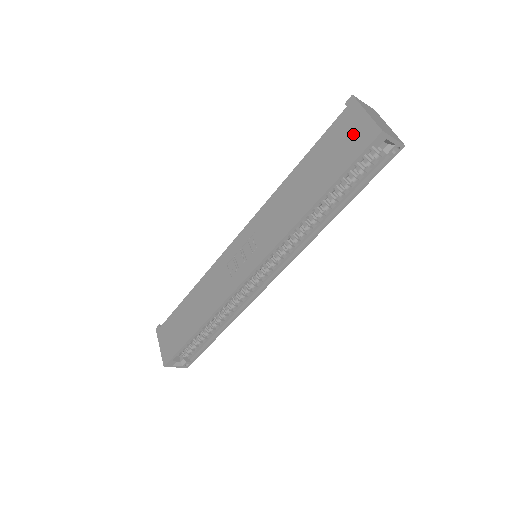
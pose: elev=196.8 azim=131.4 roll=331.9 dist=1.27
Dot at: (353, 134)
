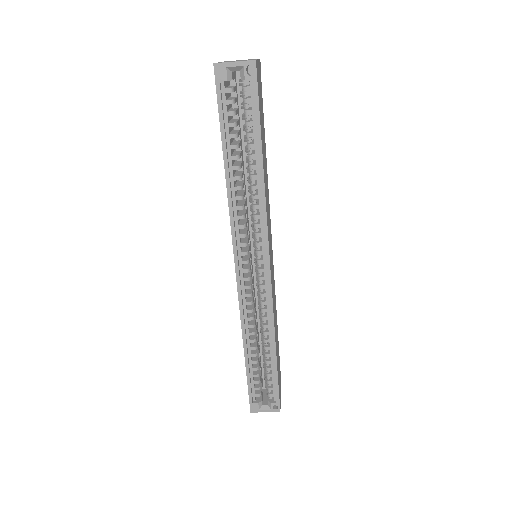
Dot at: occluded
